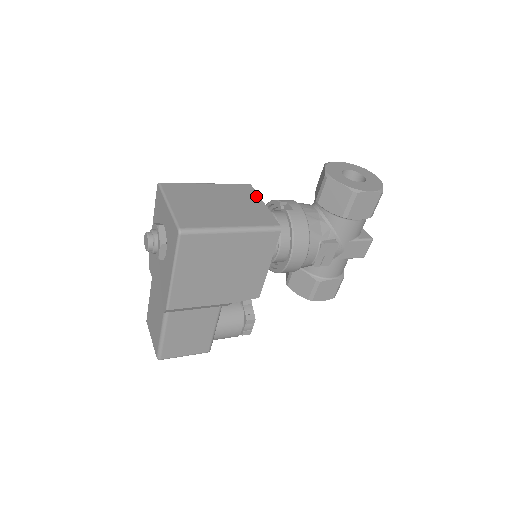
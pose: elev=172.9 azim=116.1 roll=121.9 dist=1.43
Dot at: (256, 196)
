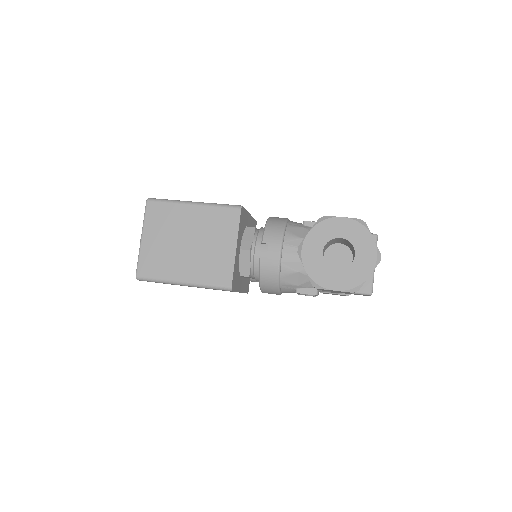
Dot at: (234, 233)
